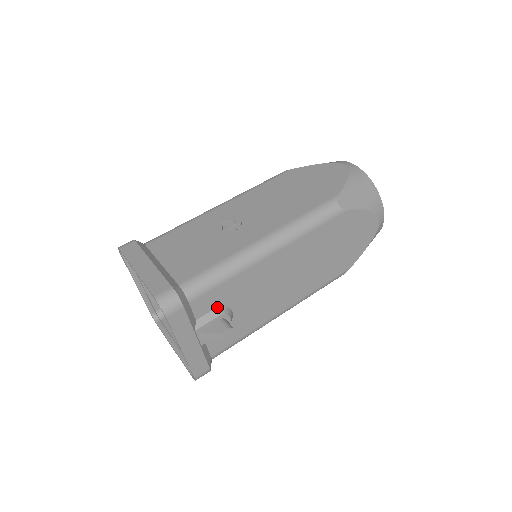
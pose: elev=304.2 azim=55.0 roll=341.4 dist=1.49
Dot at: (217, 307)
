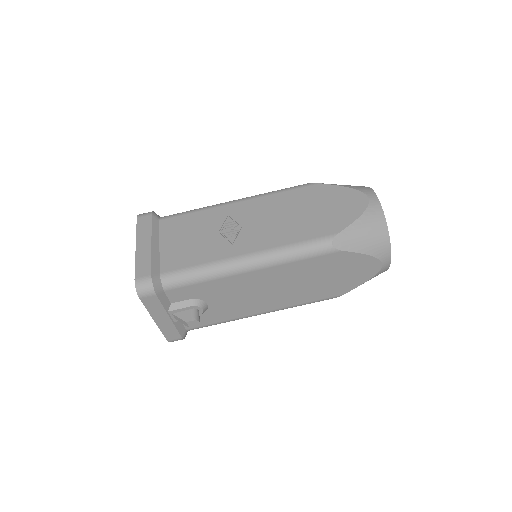
Dot at: (192, 298)
